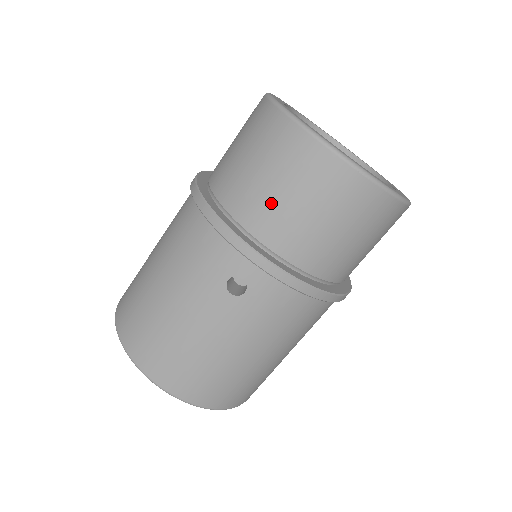
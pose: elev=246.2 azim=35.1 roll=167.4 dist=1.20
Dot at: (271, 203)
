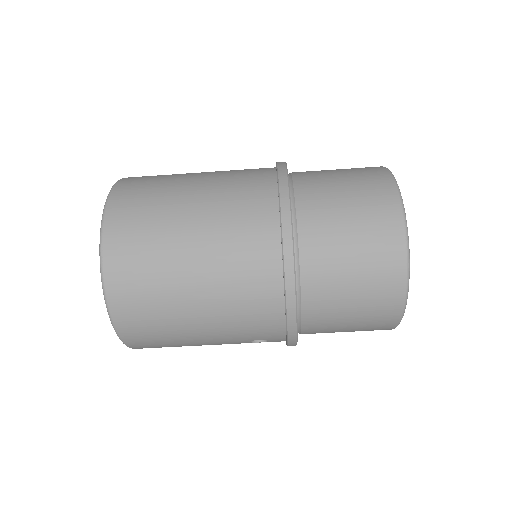
Dot at: (334, 326)
